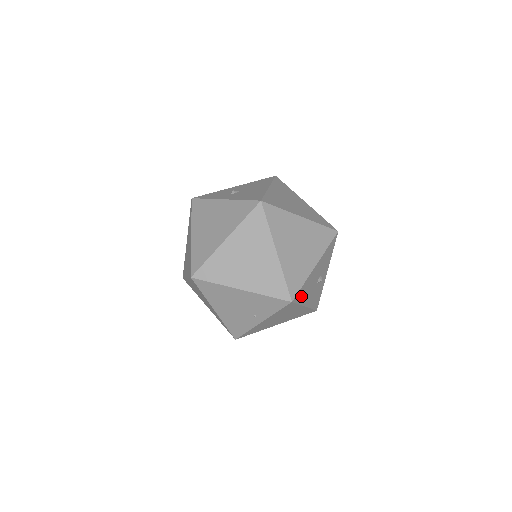
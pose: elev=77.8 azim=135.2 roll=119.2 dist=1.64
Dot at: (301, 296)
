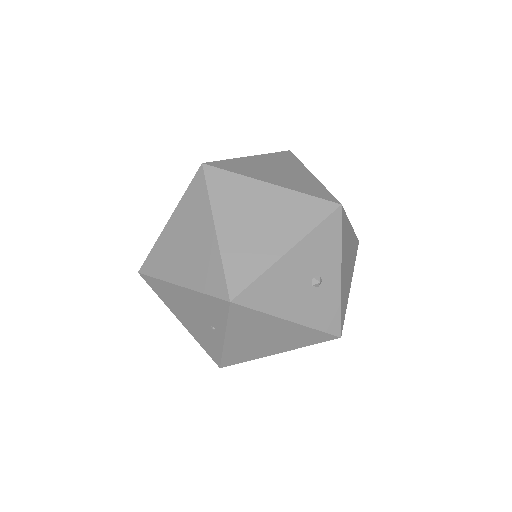
Dot at: (262, 298)
